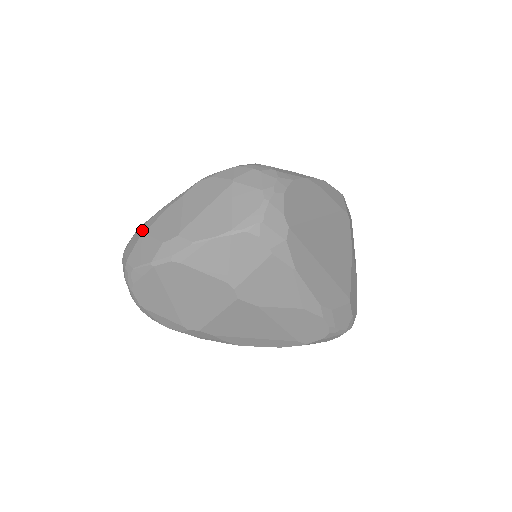
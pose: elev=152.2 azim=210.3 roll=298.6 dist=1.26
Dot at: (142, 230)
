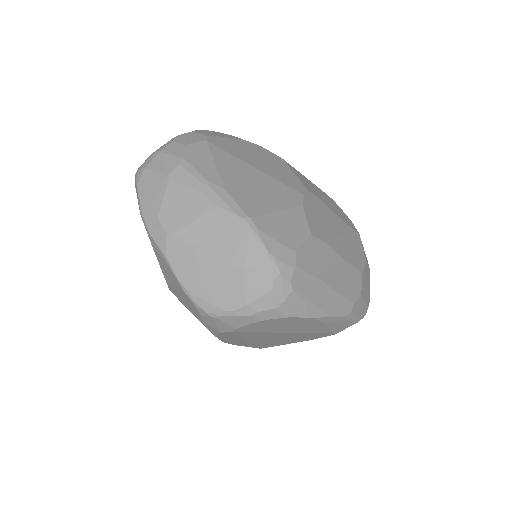
Dot at: (174, 172)
